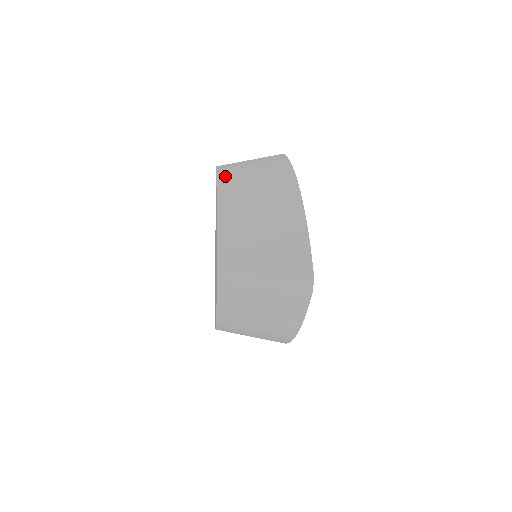
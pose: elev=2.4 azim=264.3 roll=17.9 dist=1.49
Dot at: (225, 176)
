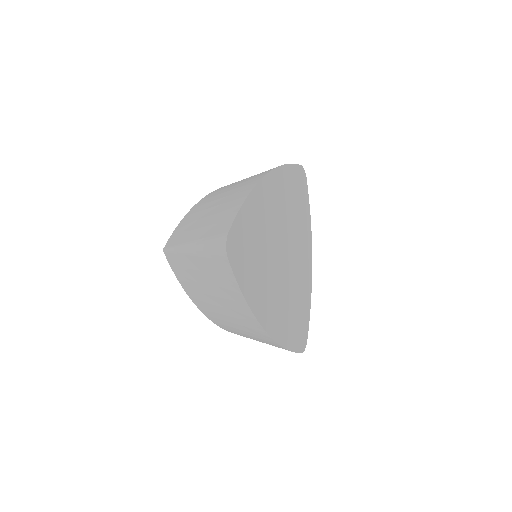
Dot at: occluded
